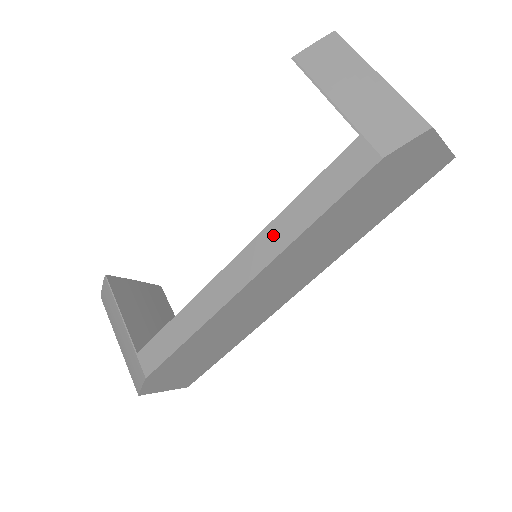
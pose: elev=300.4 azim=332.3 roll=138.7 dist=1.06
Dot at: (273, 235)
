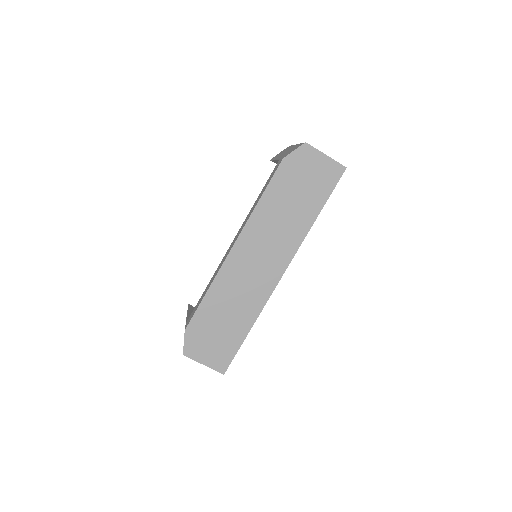
Dot at: (246, 219)
